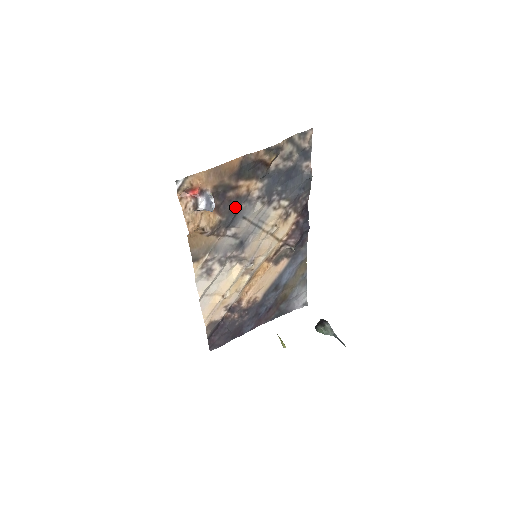
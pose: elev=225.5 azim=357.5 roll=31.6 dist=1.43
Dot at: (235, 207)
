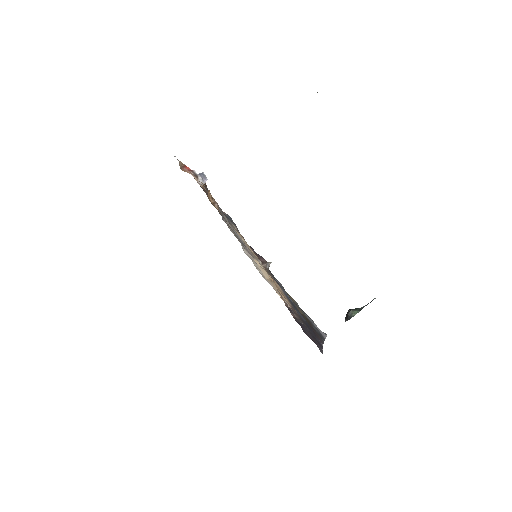
Dot at: occluded
